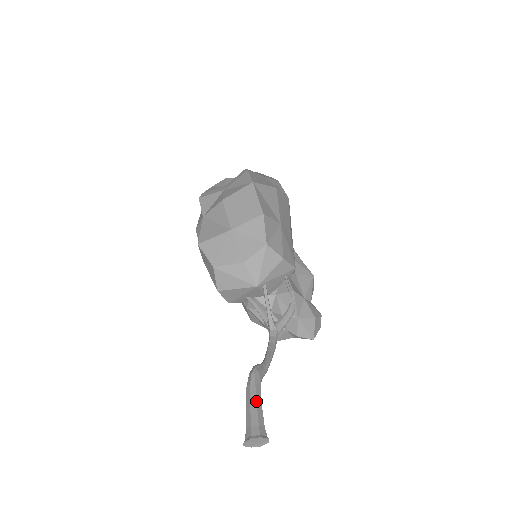
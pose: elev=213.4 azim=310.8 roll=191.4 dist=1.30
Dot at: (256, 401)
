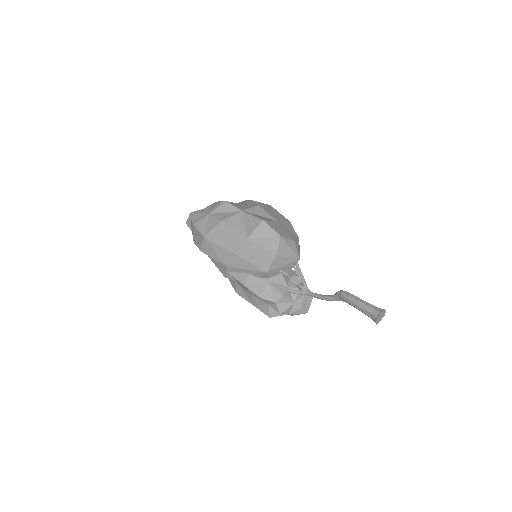
Dot at: (363, 300)
